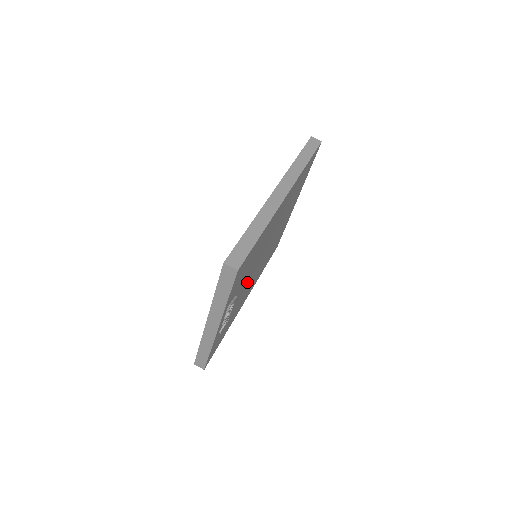
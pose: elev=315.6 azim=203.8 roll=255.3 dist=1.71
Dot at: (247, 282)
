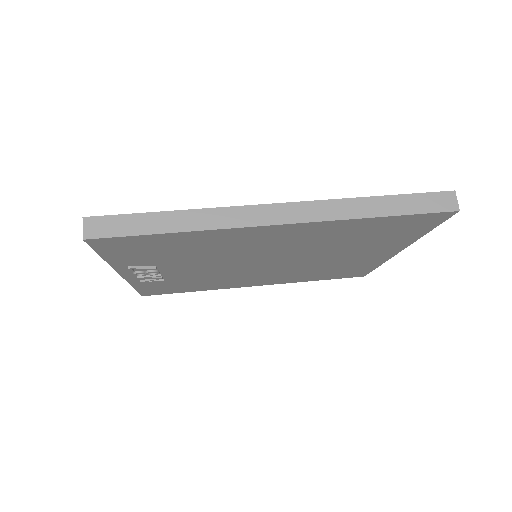
Dot at: (215, 269)
